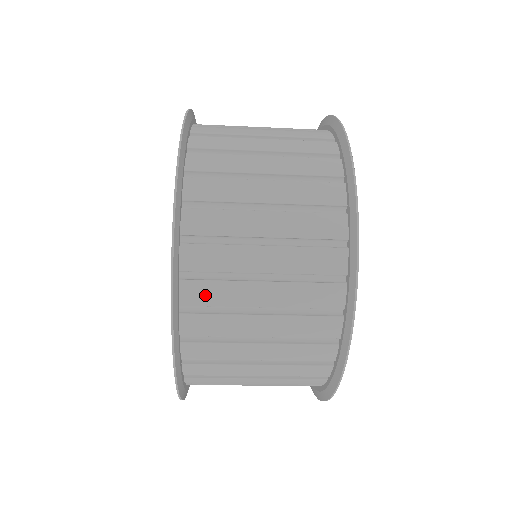
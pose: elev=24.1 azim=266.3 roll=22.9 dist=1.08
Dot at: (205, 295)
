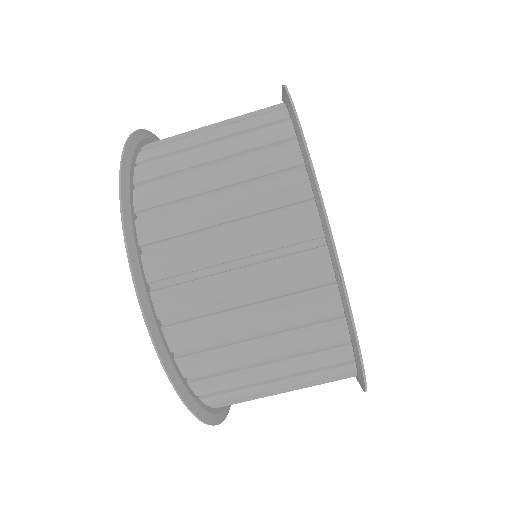
Dot at: (164, 140)
